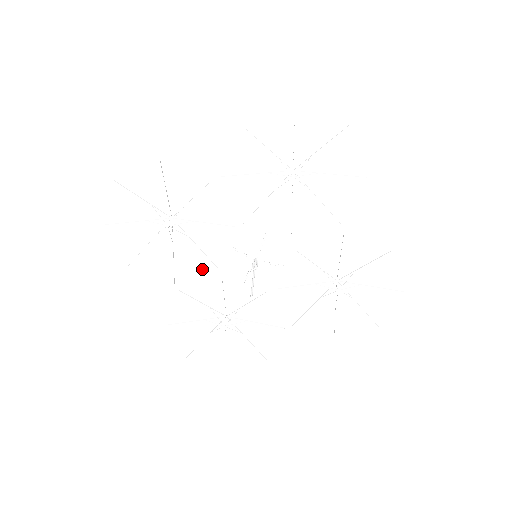
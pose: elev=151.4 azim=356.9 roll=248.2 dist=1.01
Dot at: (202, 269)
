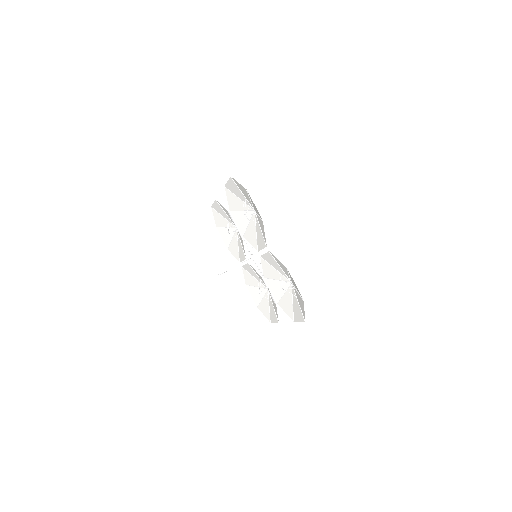
Dot at: (244, 258)
